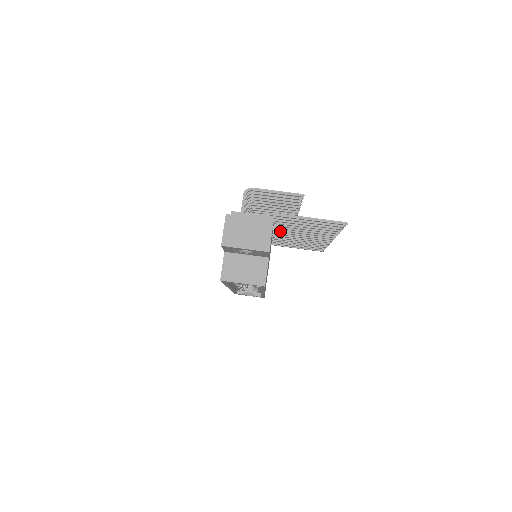
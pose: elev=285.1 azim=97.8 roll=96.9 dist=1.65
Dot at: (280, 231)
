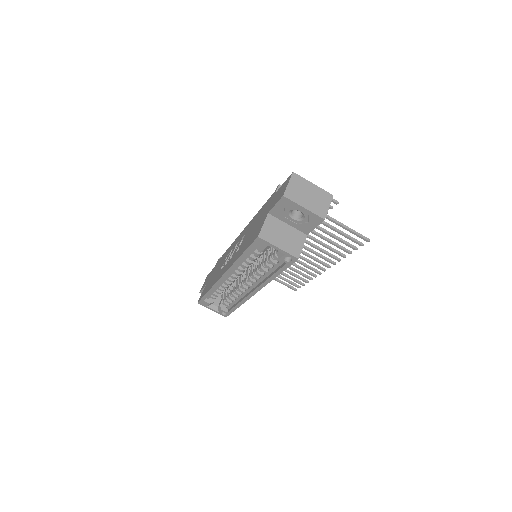
Dot at: occluded
